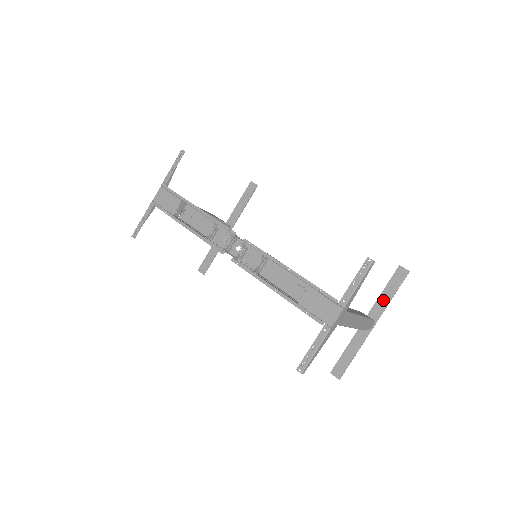
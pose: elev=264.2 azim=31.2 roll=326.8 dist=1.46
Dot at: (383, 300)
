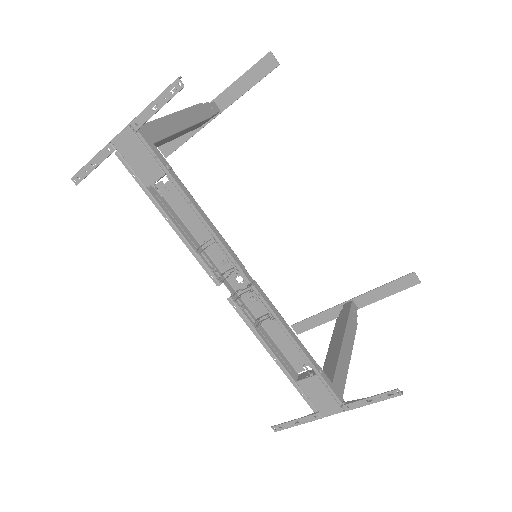
Dot at: (377, 294)
